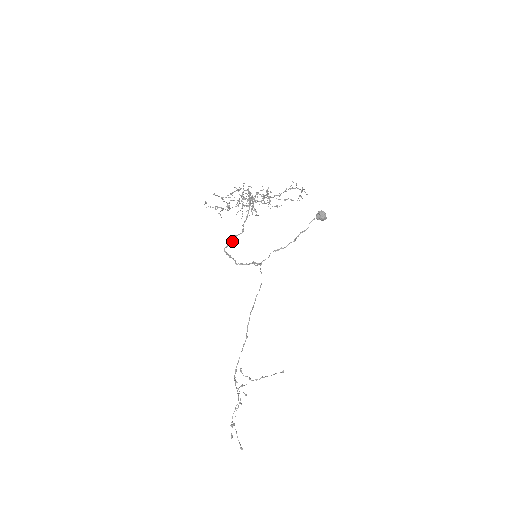
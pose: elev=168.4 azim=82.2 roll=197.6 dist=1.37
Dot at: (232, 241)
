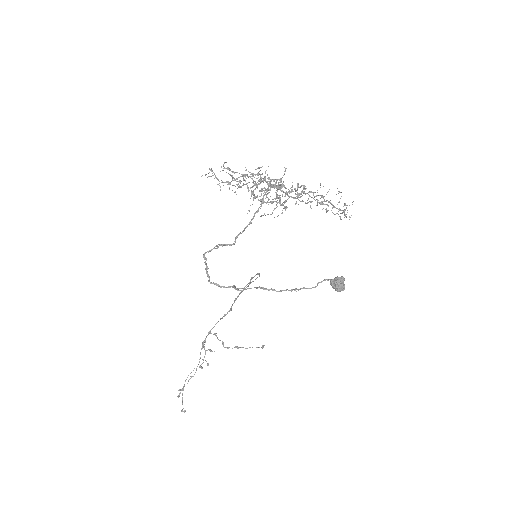
Dot at: (217, 248)
